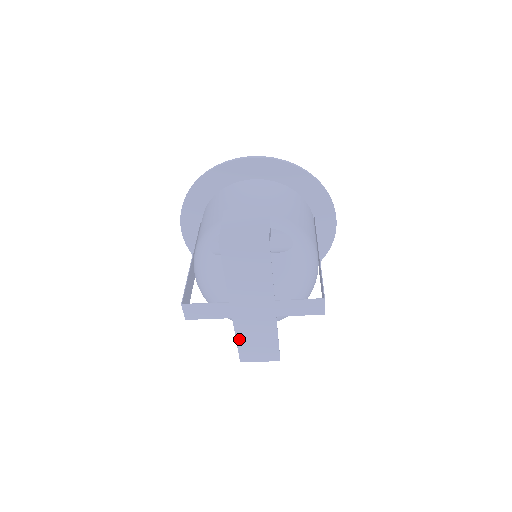
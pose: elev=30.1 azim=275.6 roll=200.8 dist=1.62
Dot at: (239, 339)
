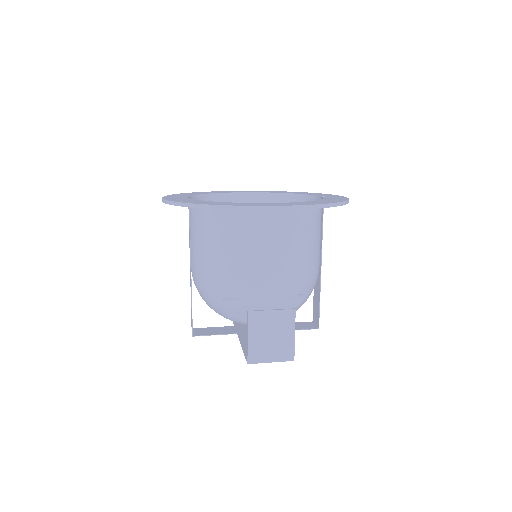
Dot at: occluded
